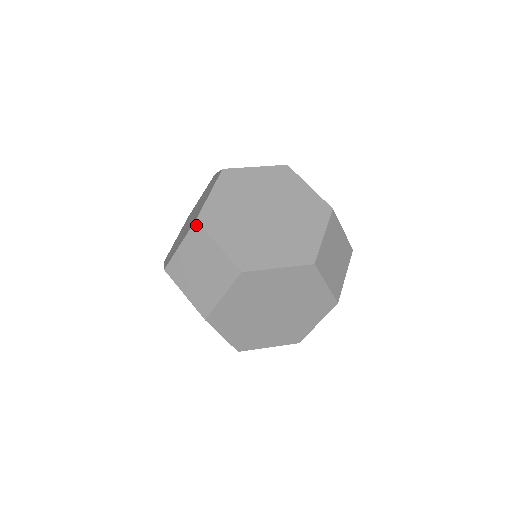
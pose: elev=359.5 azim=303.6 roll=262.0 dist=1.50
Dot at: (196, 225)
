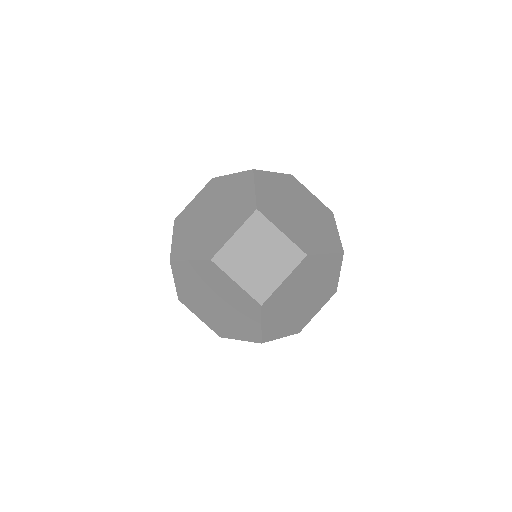
Dot at: (261, 343)
